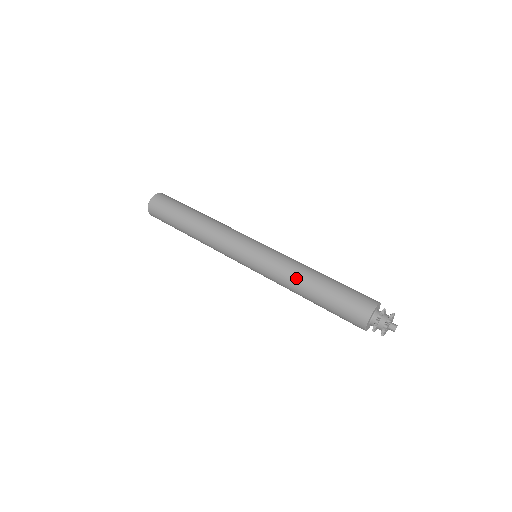
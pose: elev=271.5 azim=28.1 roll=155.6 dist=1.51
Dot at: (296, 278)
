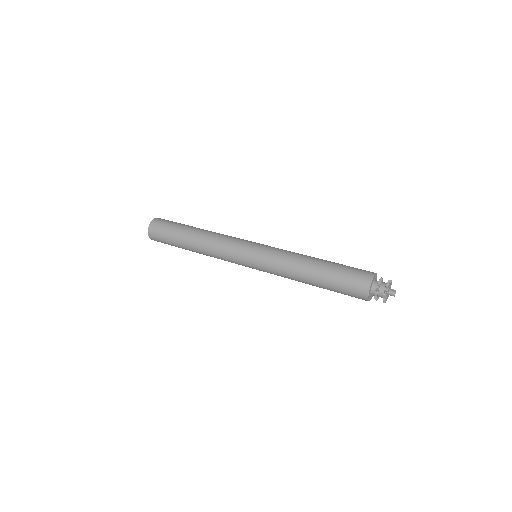
Dot at: (300, 258)
